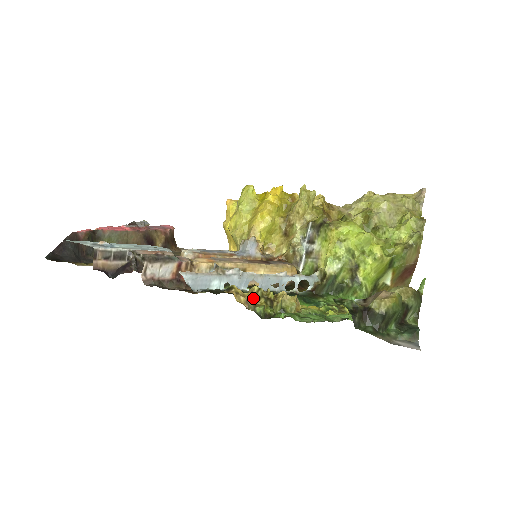
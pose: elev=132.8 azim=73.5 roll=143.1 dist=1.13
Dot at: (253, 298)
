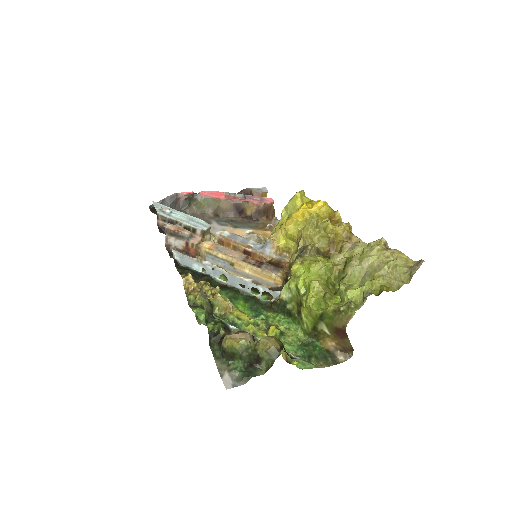
Dot at: (199, 288)
